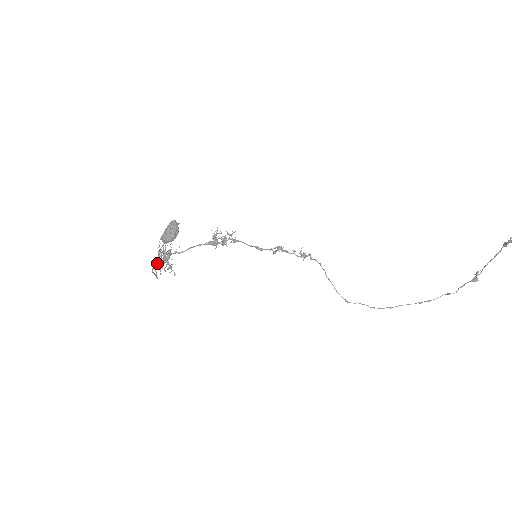
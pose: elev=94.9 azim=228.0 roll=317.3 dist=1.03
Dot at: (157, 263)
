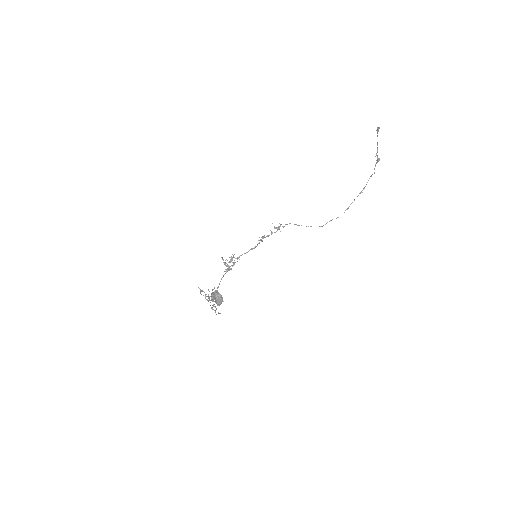
Dot at: occluded
